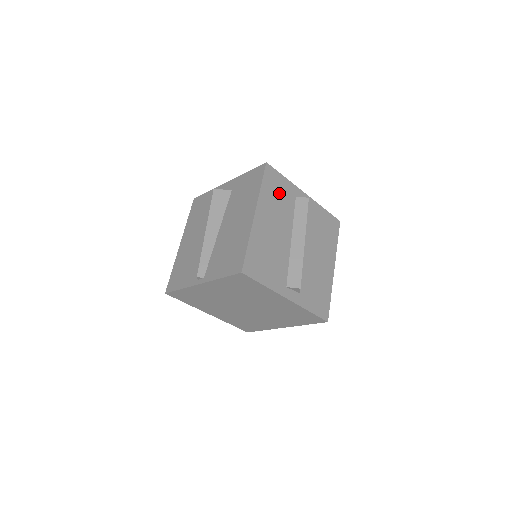
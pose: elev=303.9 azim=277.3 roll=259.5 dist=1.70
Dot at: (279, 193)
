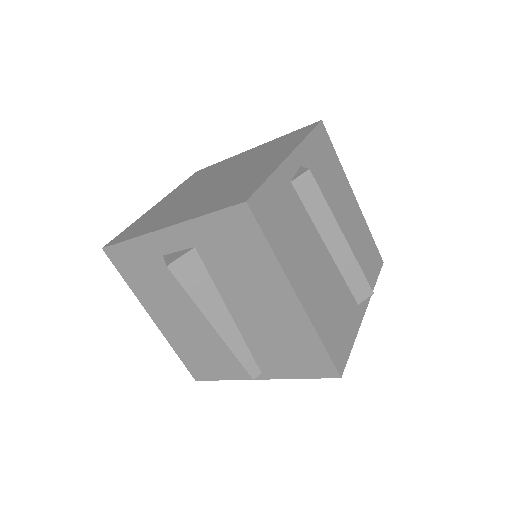
Dot at: (283, 216)
